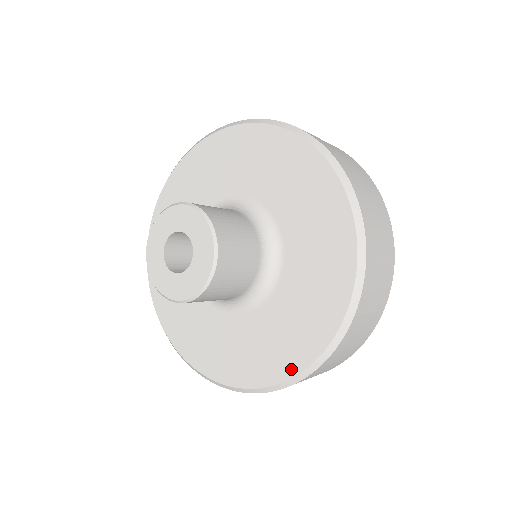
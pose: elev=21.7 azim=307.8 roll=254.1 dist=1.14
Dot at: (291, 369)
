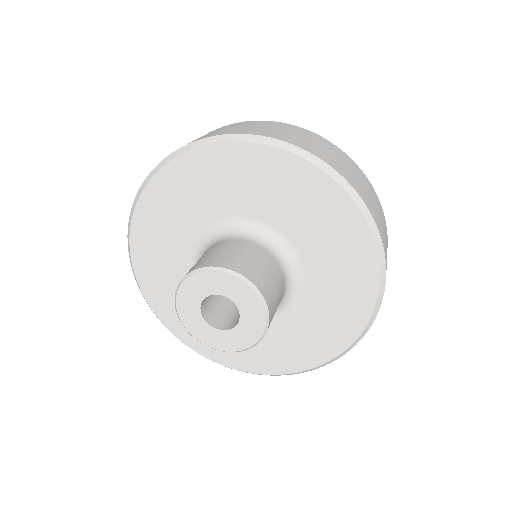
Dot at: (303, 366)
